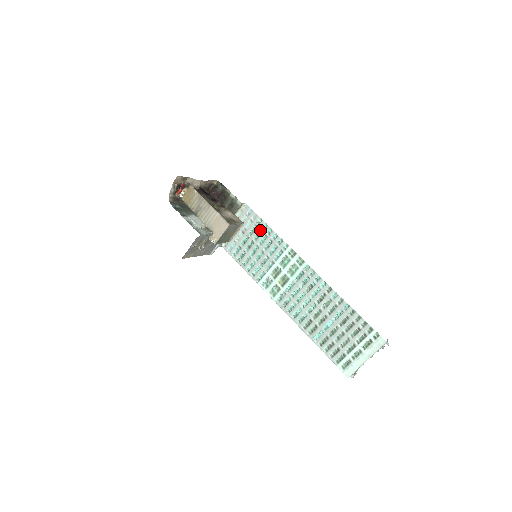
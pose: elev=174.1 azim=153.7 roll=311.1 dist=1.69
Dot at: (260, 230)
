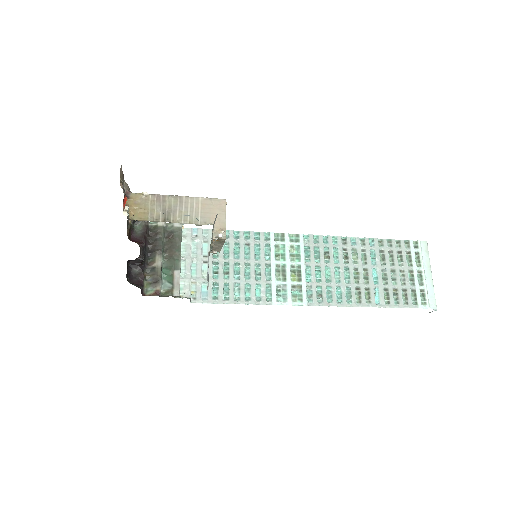
Dot at: occluded
